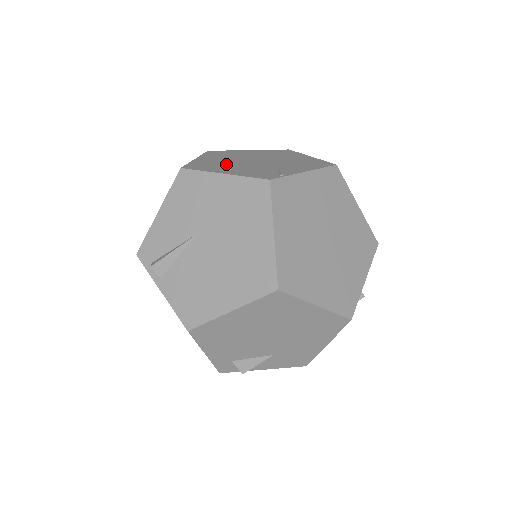
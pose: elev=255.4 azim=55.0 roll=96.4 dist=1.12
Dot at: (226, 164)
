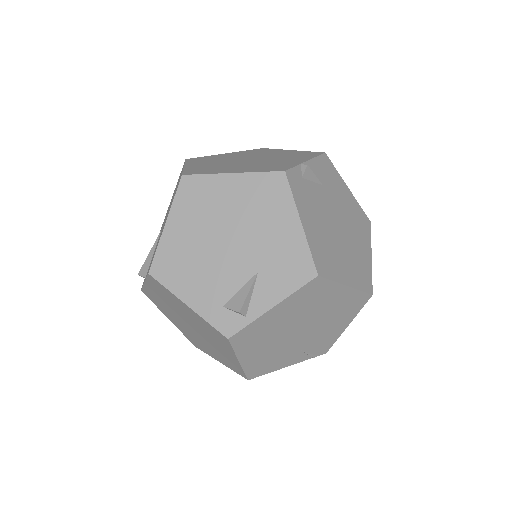
Dot at: occluded
